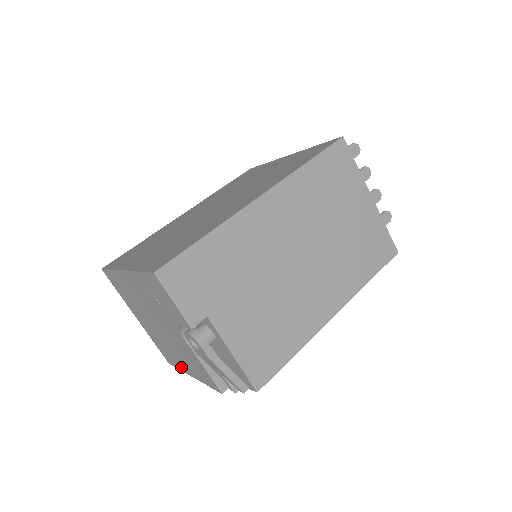
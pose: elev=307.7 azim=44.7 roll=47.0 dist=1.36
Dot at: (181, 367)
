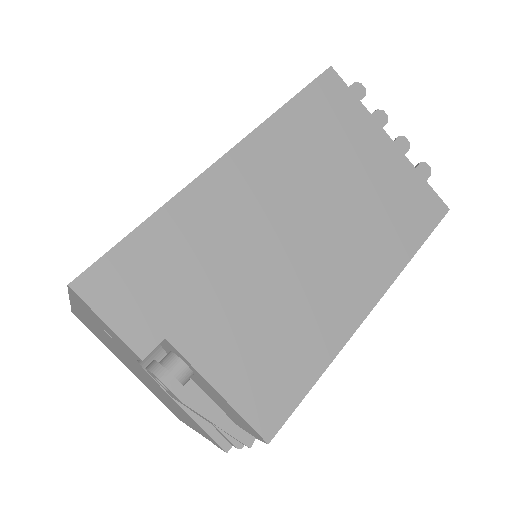
Dot at: (186, 422)
